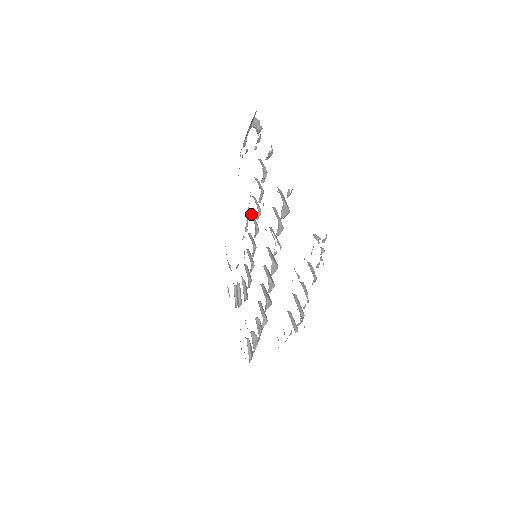
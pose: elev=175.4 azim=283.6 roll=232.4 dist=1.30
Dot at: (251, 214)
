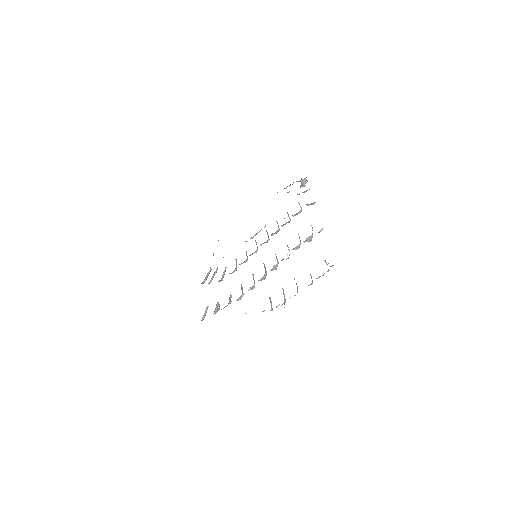
Dot at: (266, 230)
